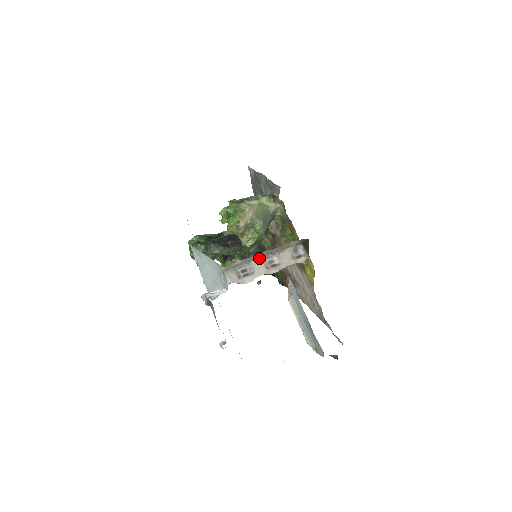
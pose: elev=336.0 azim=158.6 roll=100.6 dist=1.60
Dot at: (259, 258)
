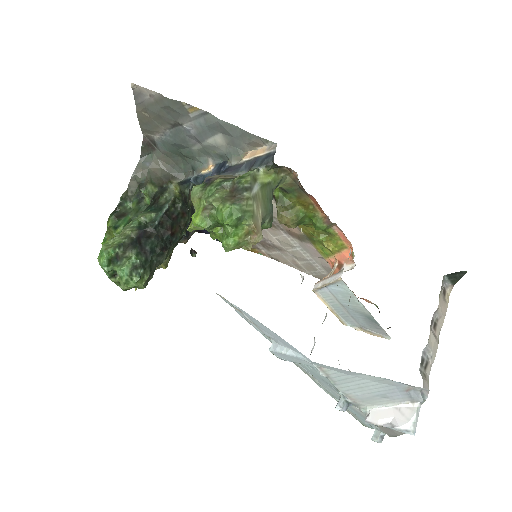
Dot at: (430, 332)
